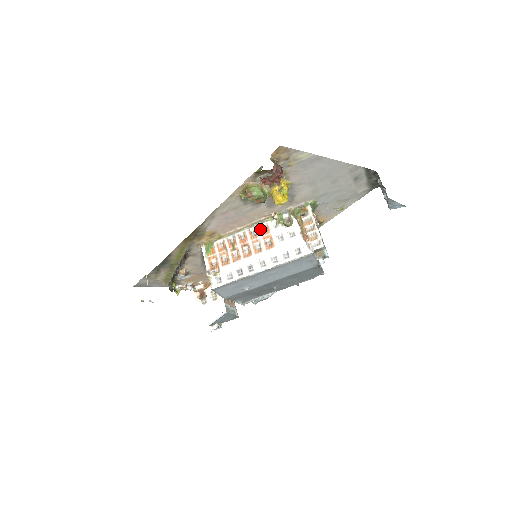
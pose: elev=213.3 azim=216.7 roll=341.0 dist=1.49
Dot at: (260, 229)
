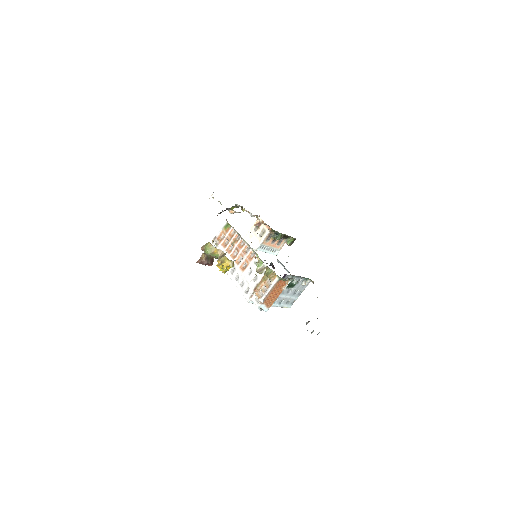
Dot at: (250, 252)
